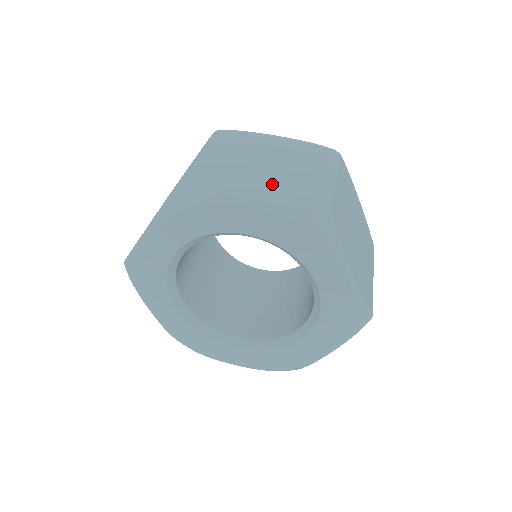
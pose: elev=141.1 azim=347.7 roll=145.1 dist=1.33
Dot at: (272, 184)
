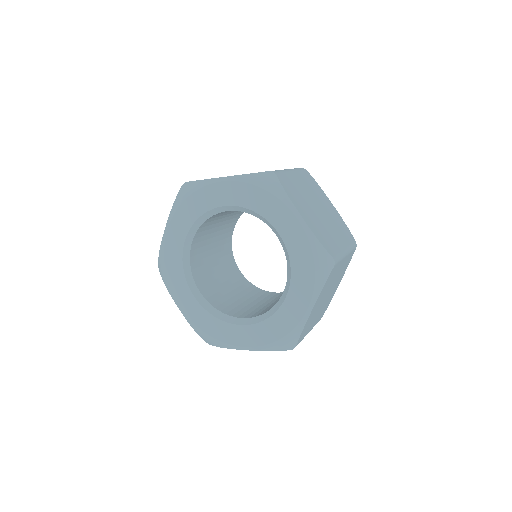
Dot at: (316, 222)
